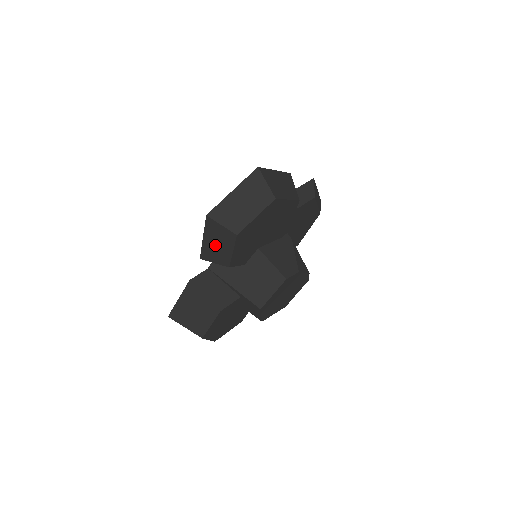
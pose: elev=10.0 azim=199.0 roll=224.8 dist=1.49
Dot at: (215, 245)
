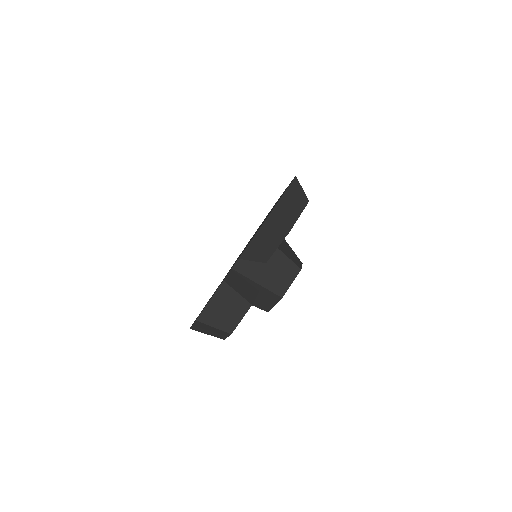
Dot at: (262, 243)
